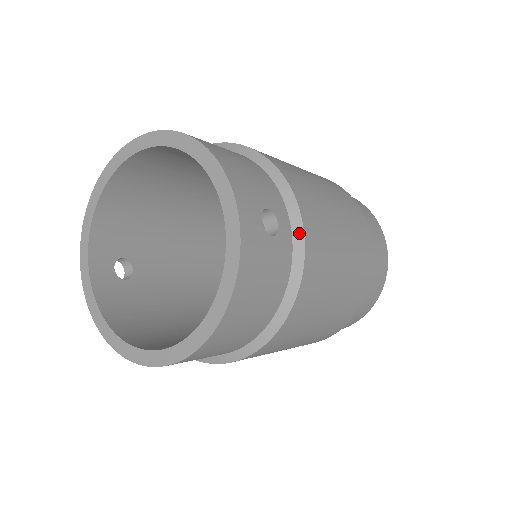
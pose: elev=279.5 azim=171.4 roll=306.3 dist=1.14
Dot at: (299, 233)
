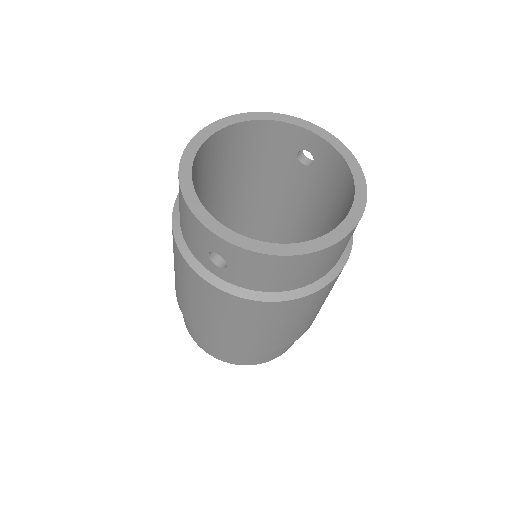
Dot at: occluded
